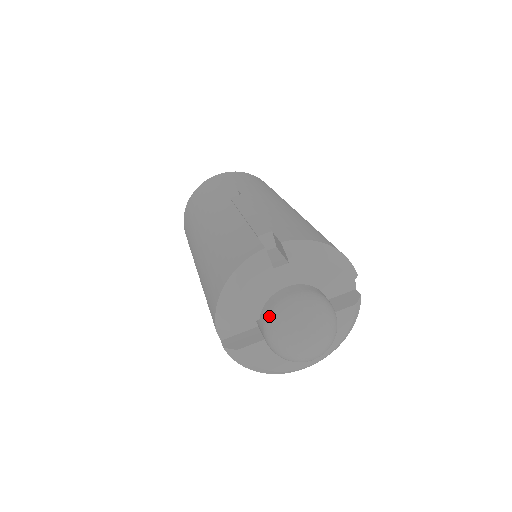
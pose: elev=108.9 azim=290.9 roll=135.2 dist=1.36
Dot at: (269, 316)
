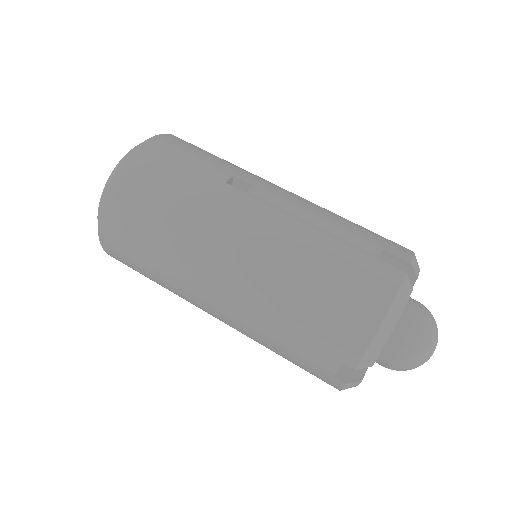
Dot at: (408, 340)
